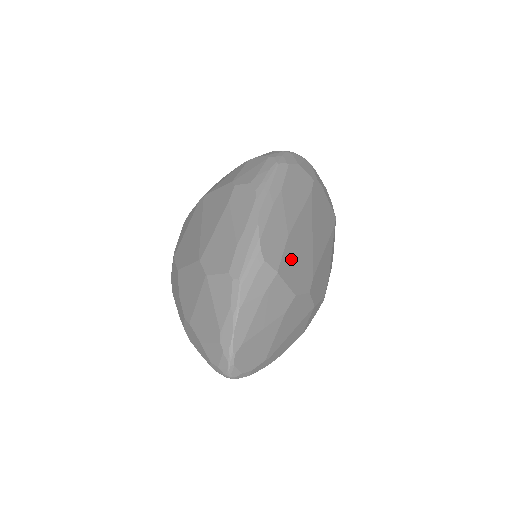
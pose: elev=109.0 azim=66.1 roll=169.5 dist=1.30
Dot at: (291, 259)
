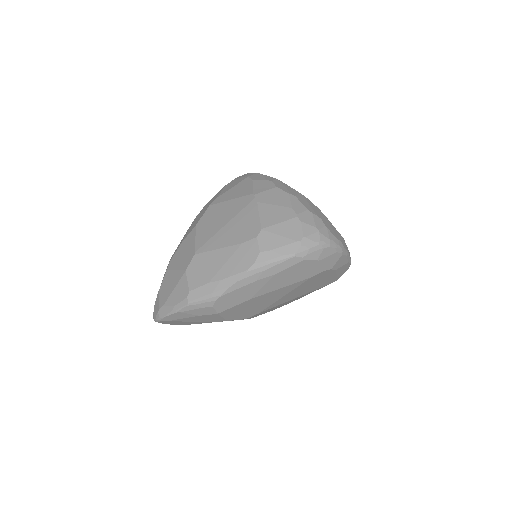
Dot at: (241, 308)
